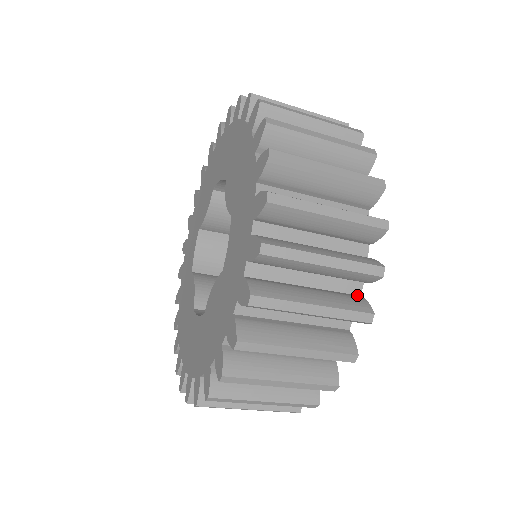
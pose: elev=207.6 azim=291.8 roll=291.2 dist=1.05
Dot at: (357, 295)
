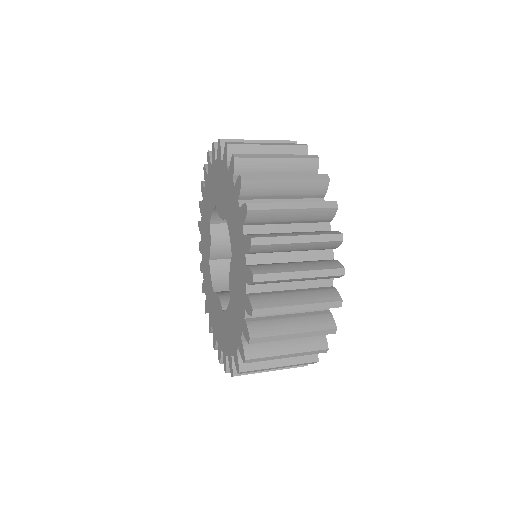
Dot at: occluded
